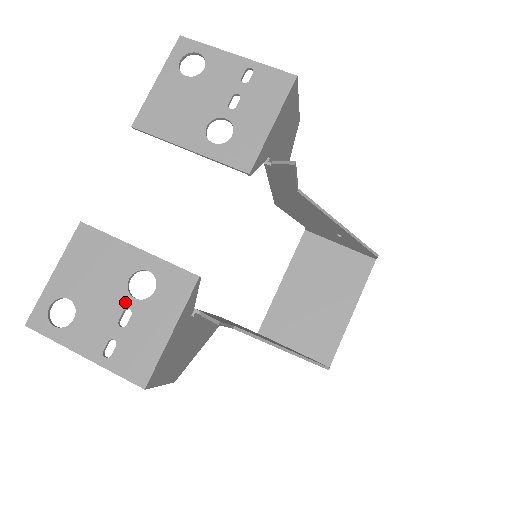
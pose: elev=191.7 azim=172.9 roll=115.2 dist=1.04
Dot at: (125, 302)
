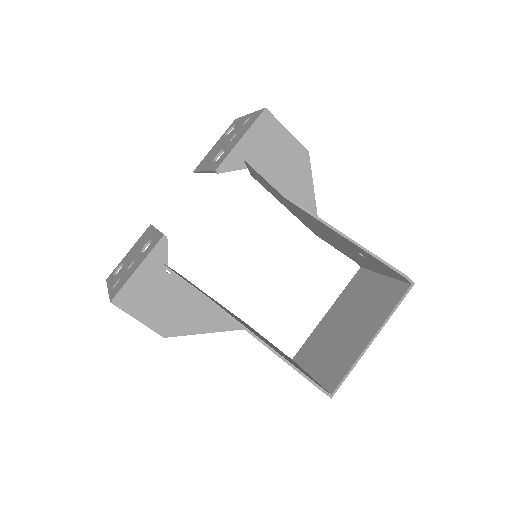
Dot at: (136, 258)
